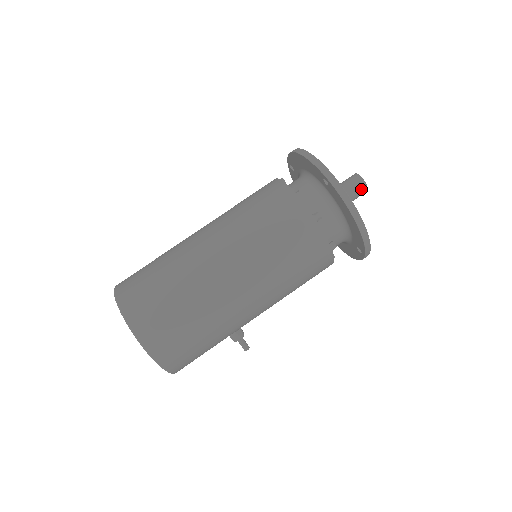
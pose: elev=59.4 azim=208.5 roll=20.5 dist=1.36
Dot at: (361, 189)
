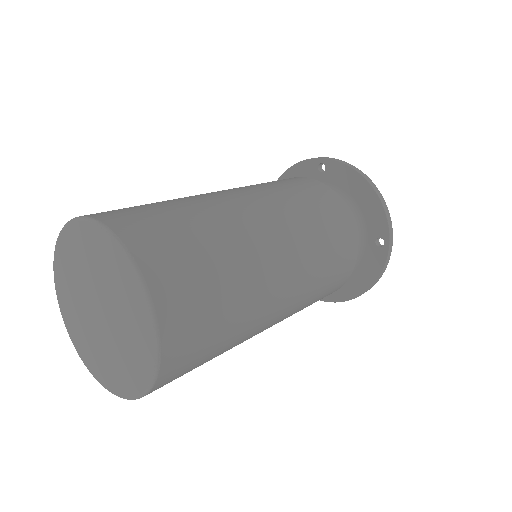
Dot at: occluded
